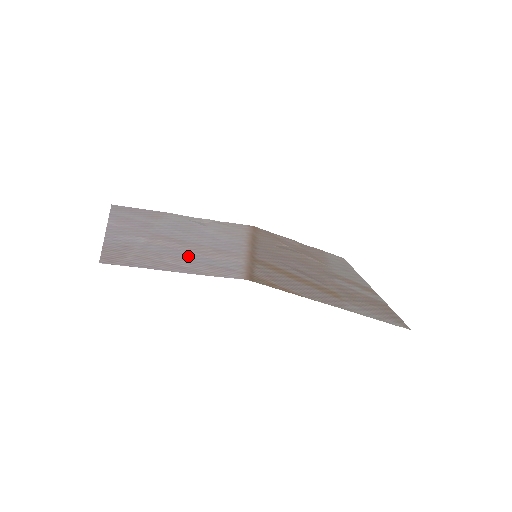
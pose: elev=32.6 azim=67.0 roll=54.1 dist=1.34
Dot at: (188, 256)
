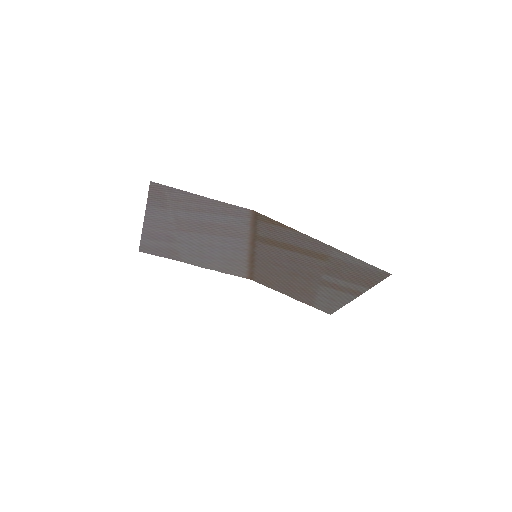
Dot at: (207, 217)
